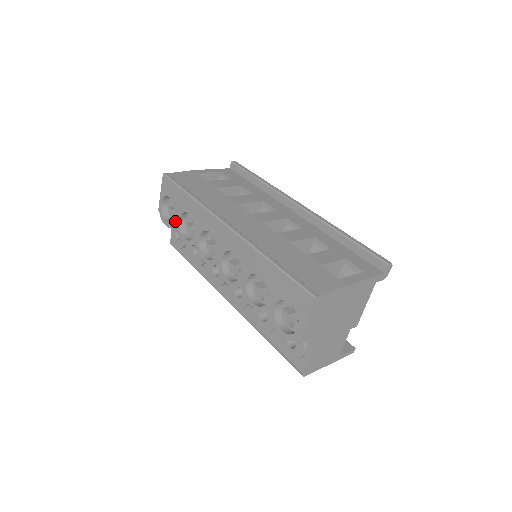
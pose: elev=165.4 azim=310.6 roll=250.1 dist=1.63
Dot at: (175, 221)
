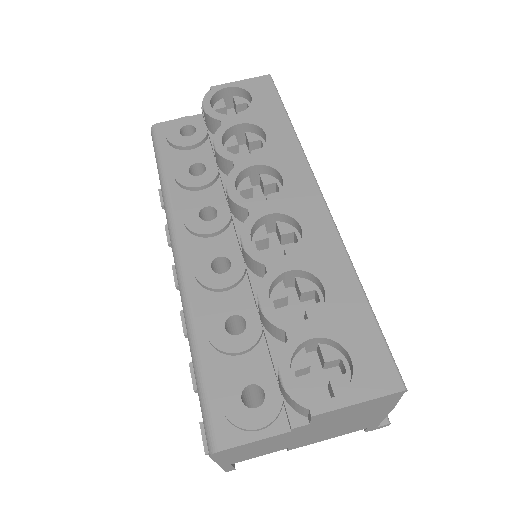
Dot at: (229, 118)
